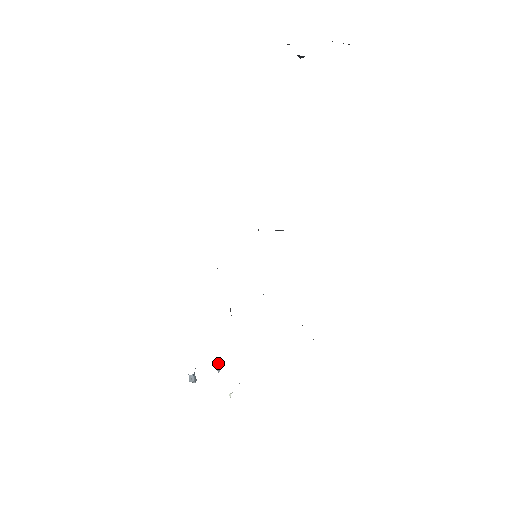
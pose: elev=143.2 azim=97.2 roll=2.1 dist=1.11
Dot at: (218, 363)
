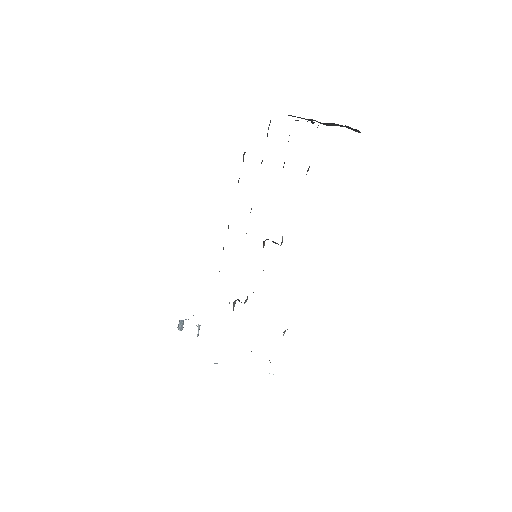
Dot at: (199, 325)
